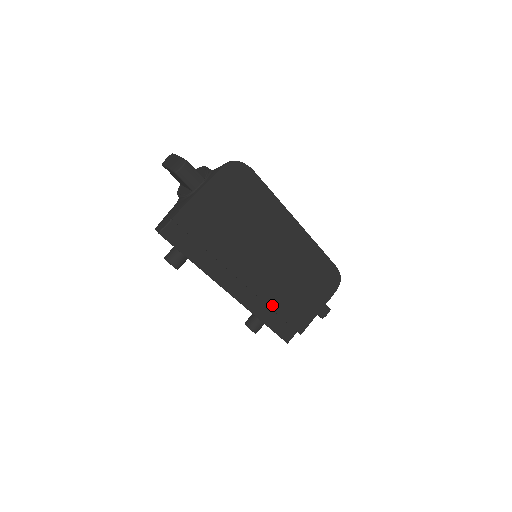
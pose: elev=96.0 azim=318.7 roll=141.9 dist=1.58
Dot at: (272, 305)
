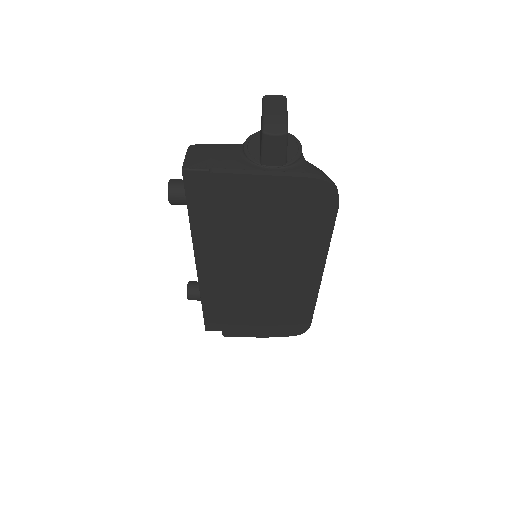
Dot at: (224, 303)
